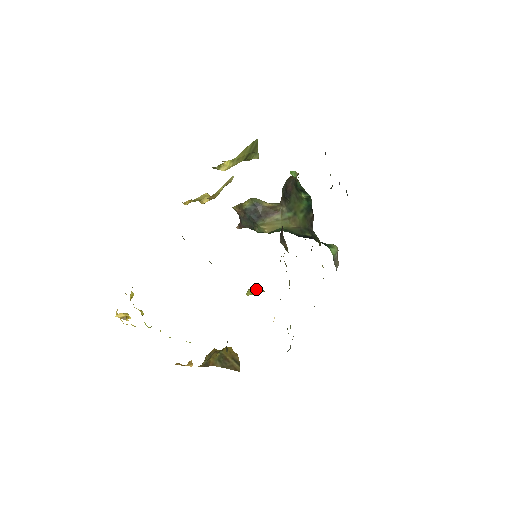
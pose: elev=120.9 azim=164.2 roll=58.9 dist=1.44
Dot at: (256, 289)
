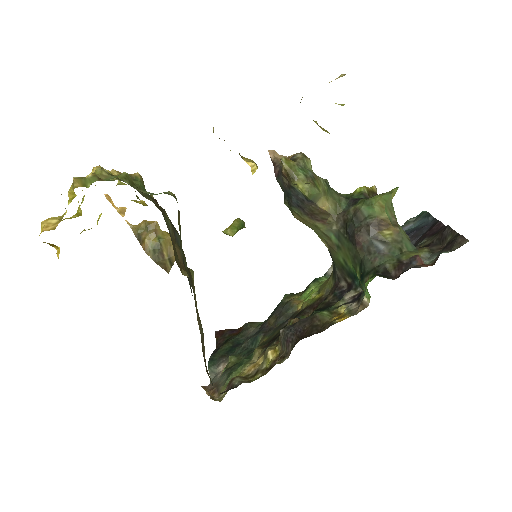
Dot at: (237, 231)
